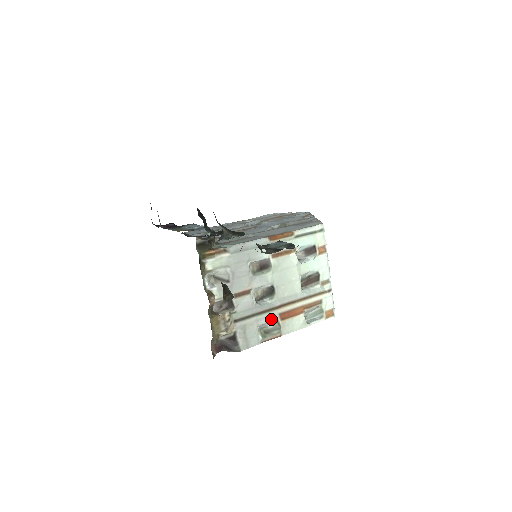
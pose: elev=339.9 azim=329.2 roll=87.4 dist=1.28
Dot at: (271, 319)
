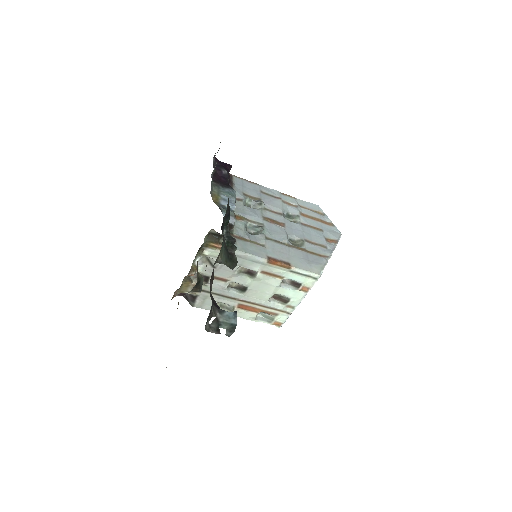
Dot at: (230, 303)
